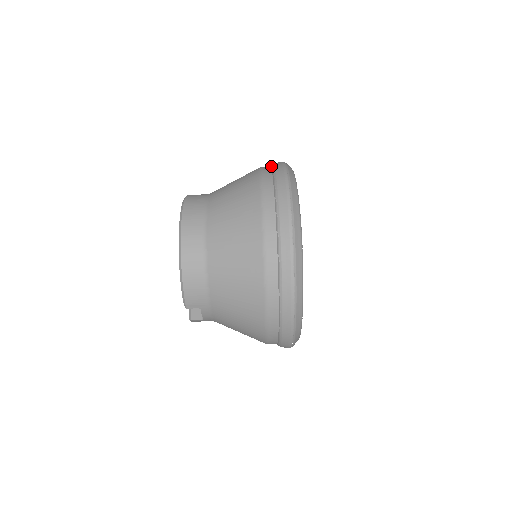
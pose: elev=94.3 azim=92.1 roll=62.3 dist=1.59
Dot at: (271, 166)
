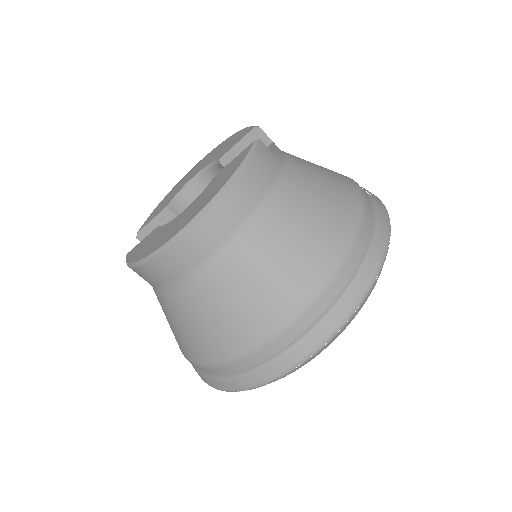
Dot at: (351, 279)
